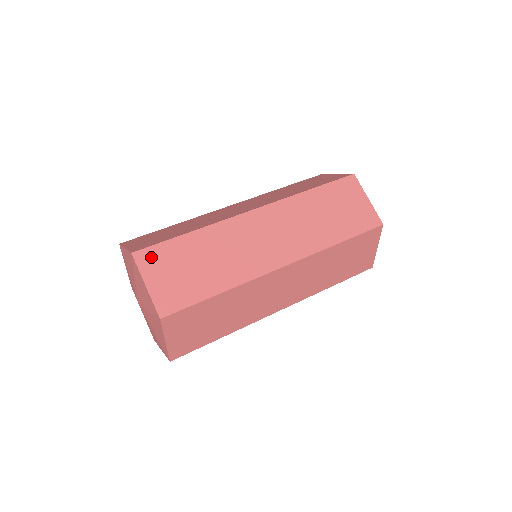
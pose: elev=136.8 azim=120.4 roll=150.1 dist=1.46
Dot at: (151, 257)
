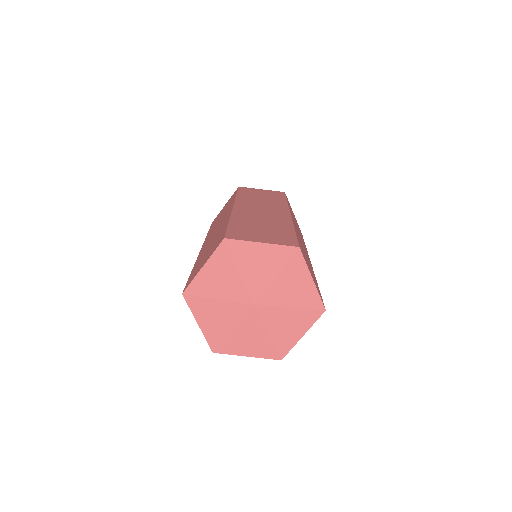
Dot at: (302, 252)
